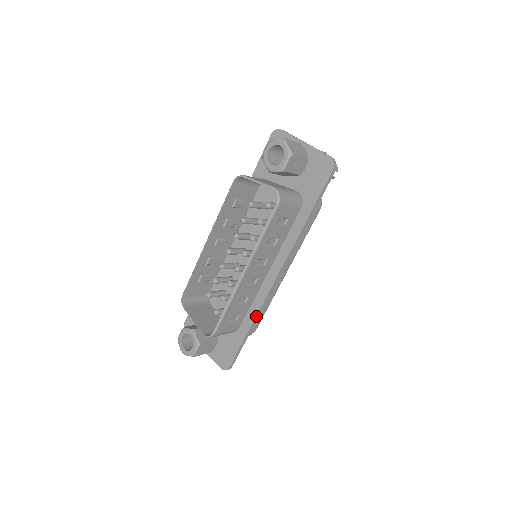
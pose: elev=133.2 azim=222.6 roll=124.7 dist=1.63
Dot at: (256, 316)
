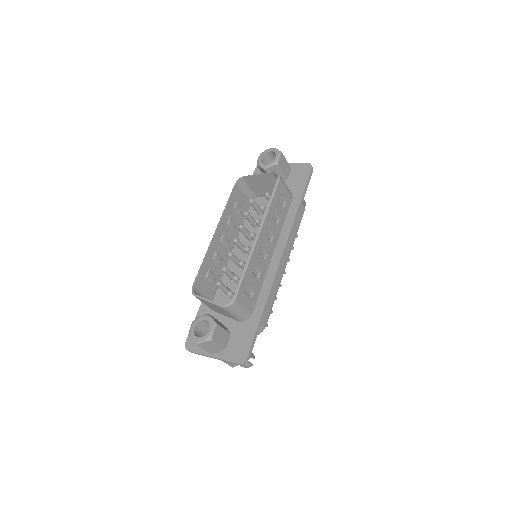
Dot at: (269, 294)
